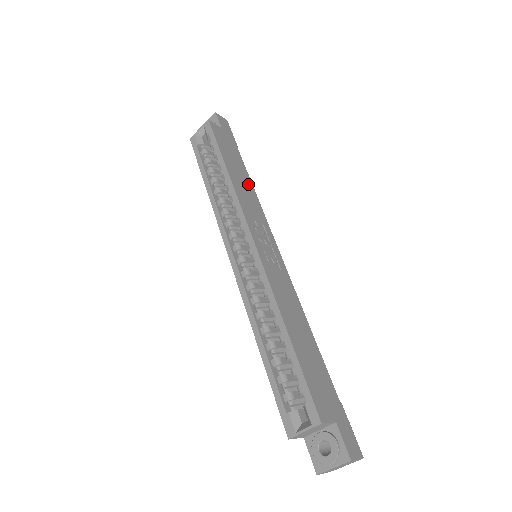
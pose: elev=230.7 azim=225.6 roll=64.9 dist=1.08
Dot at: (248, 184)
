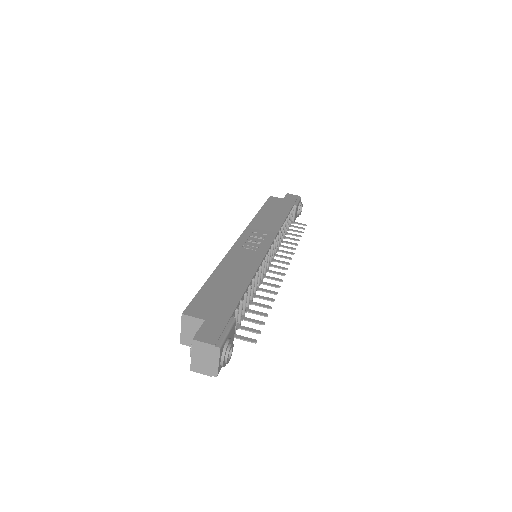
Dot at: (278, 219)
